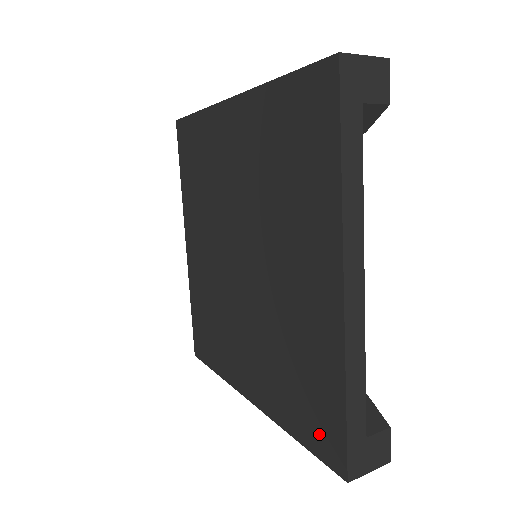
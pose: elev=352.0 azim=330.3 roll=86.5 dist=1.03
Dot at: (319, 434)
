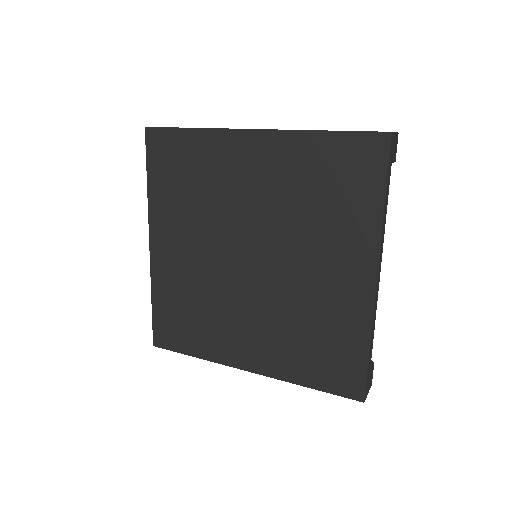
Dot at: (338, 378)
